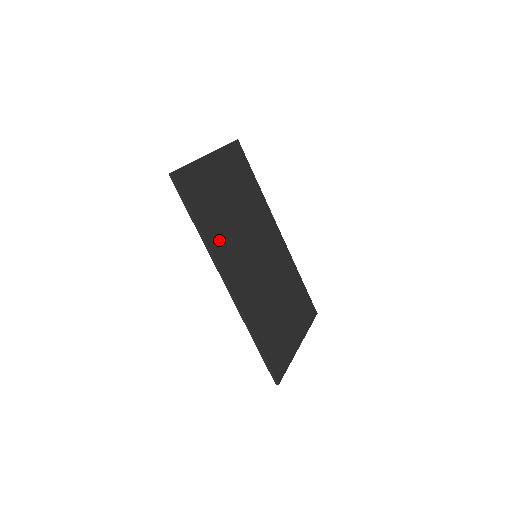
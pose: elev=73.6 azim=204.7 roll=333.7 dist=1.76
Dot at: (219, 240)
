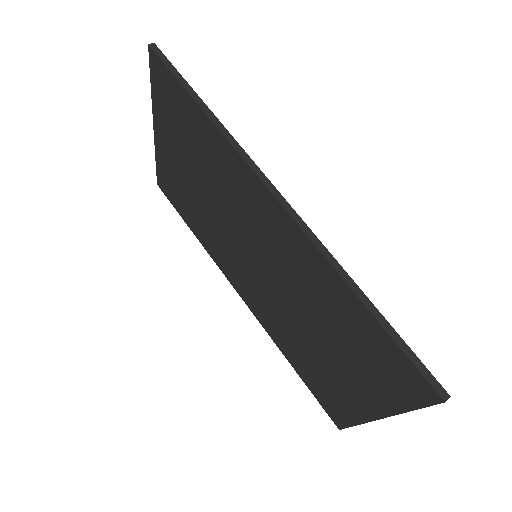
Dot at: occluded
